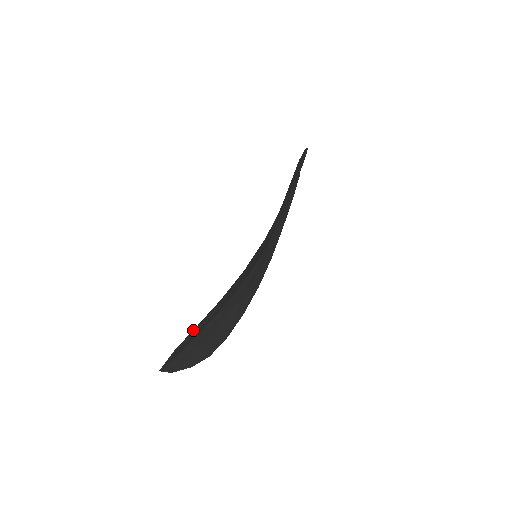
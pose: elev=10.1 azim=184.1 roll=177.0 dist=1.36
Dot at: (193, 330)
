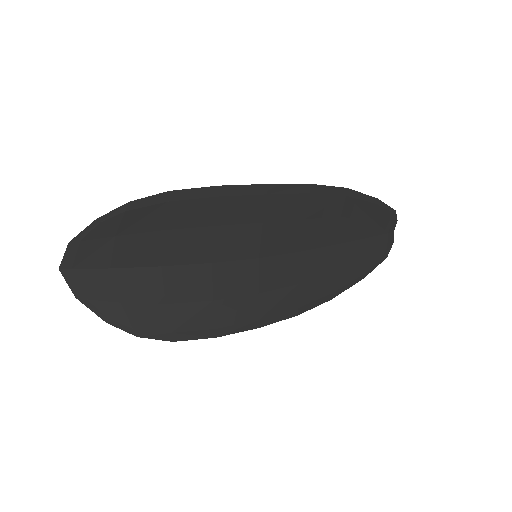
Dot at: (111, 231)
